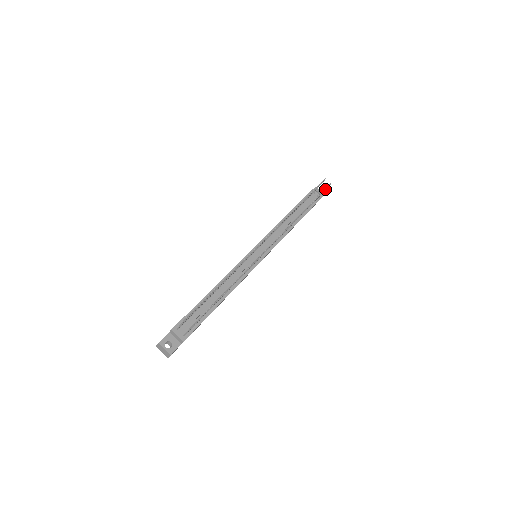
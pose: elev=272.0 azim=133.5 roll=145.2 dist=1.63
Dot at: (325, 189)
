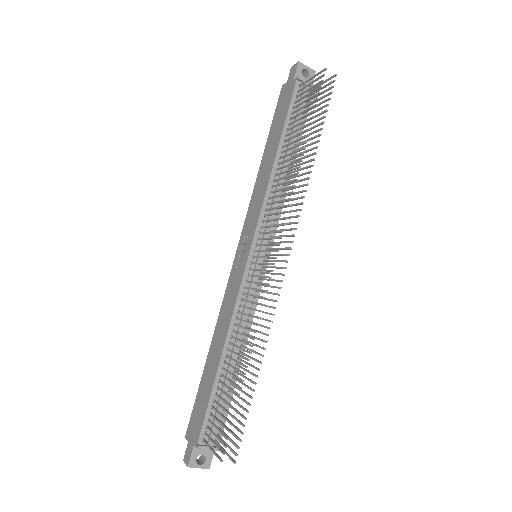
Dot at: (330, 93)
